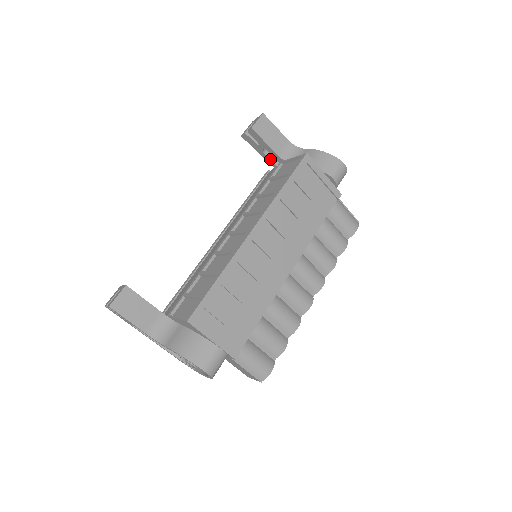
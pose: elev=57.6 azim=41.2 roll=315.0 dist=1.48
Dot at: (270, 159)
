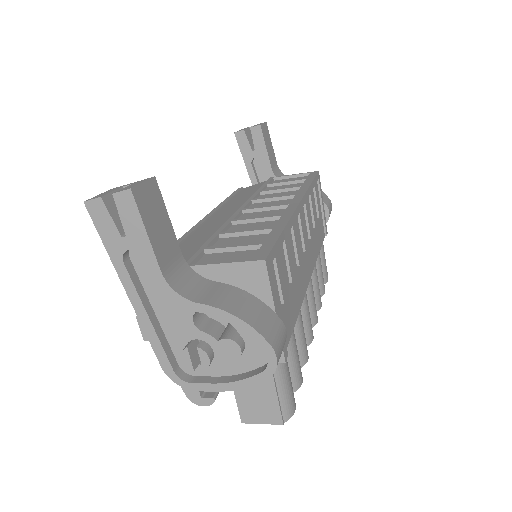
Dot at: (254, 173)
